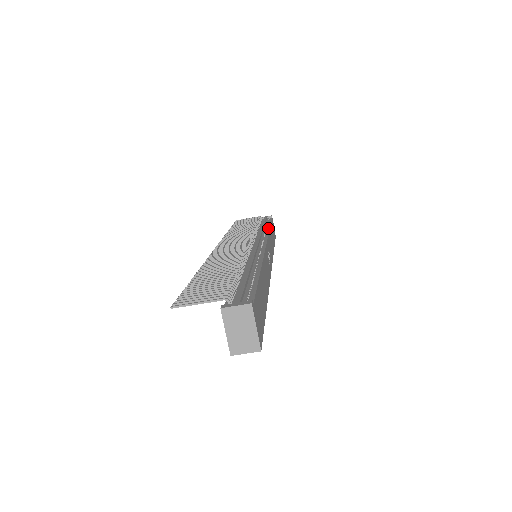
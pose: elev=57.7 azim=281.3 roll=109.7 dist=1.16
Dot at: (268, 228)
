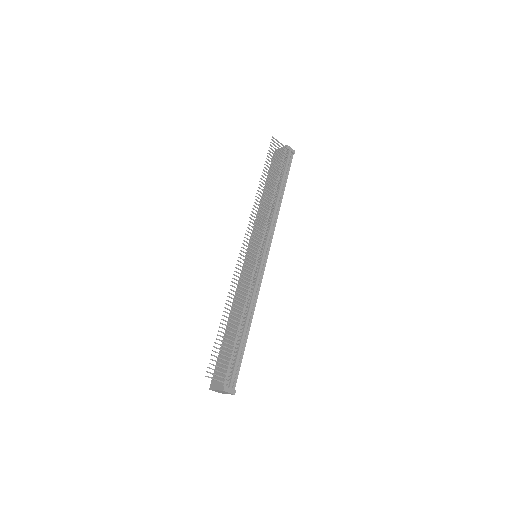
Dot at: (281, 202)
